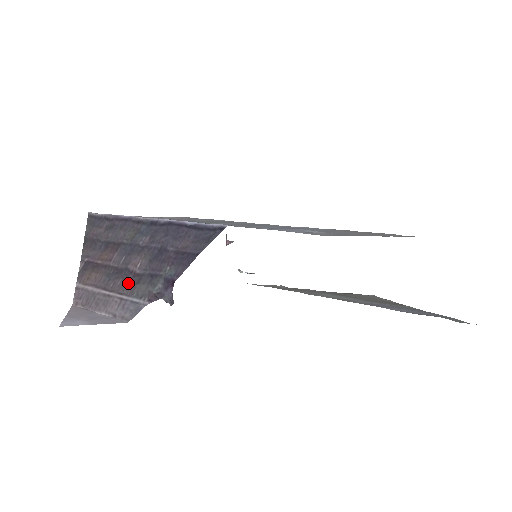
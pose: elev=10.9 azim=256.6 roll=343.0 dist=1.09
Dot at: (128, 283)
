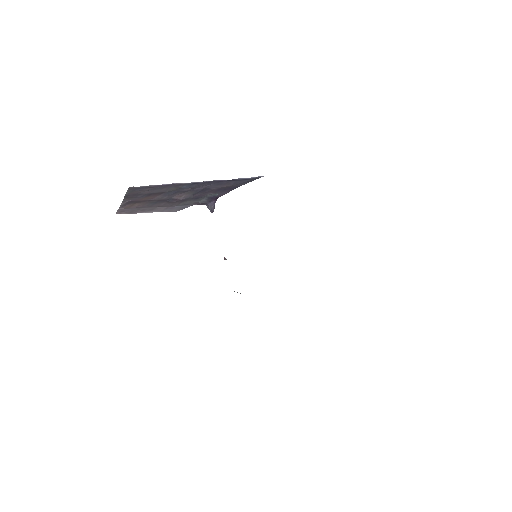
Dot at: (173, 203)
